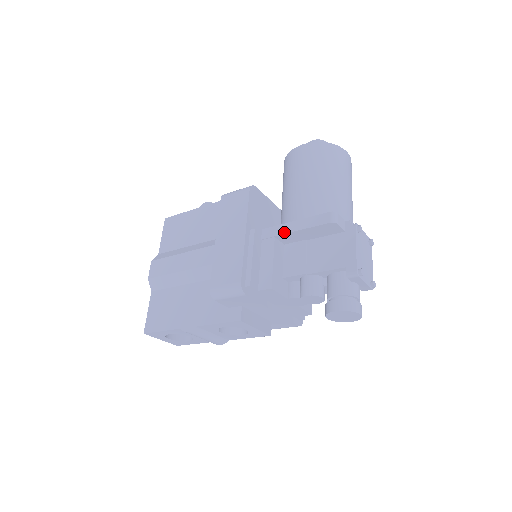
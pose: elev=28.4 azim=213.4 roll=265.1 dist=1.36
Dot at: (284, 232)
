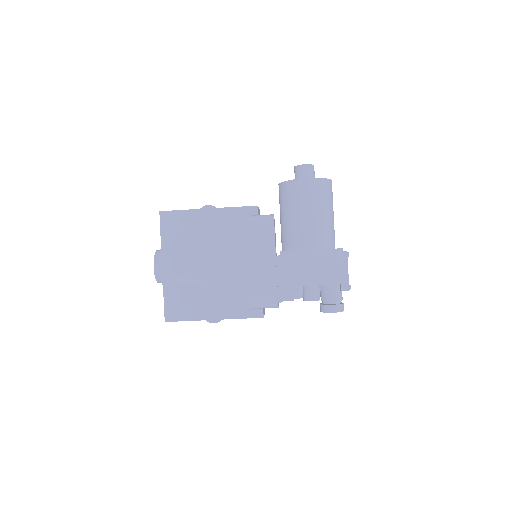
Dot at: (301, 258)
